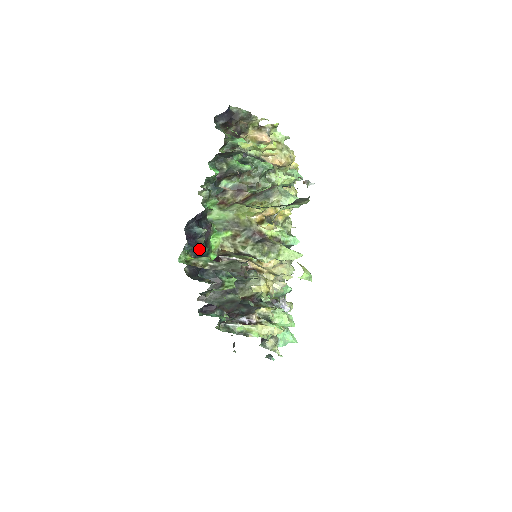
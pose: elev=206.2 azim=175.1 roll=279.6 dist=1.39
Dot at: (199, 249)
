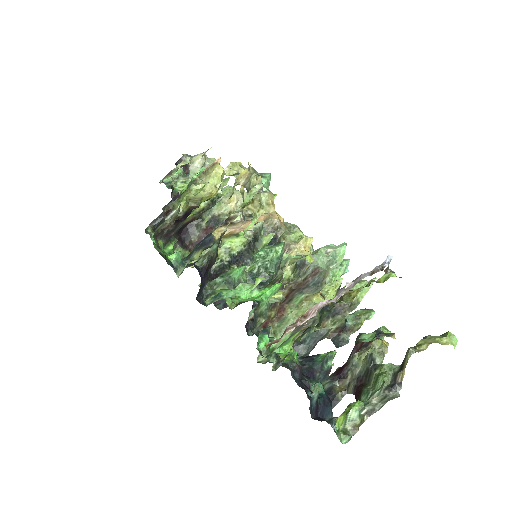
Dot at: (324, 401)
